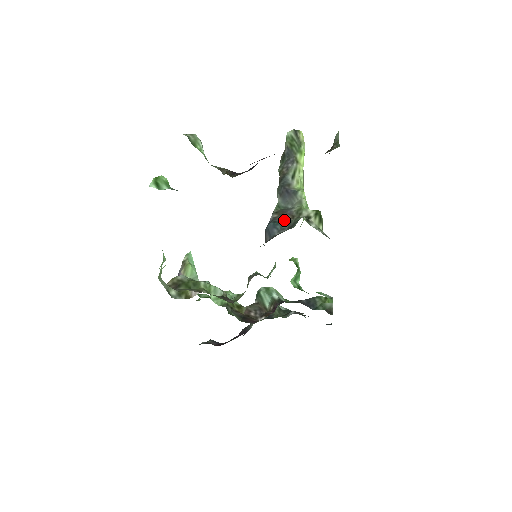
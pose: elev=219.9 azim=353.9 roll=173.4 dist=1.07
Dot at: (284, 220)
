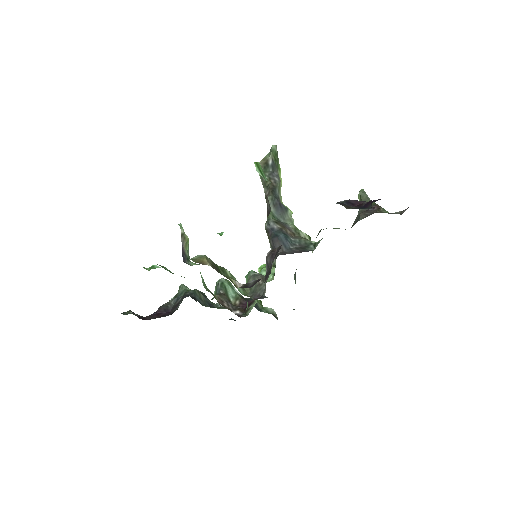
Dot at: (289, 234)
